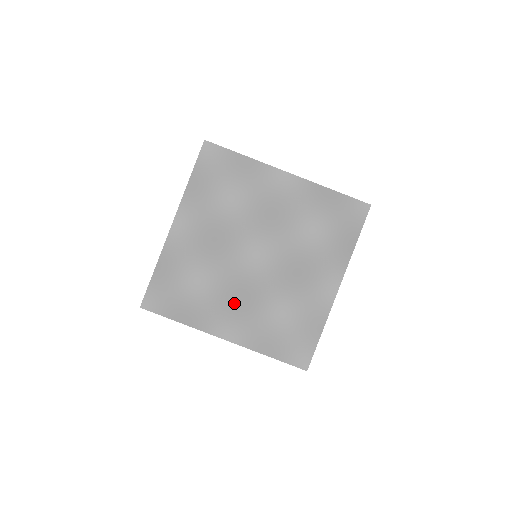
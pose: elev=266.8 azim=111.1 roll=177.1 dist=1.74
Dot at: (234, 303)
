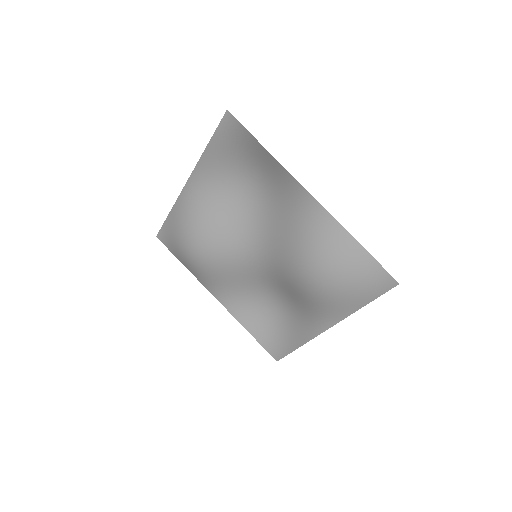
Dot at: (228, 280)
